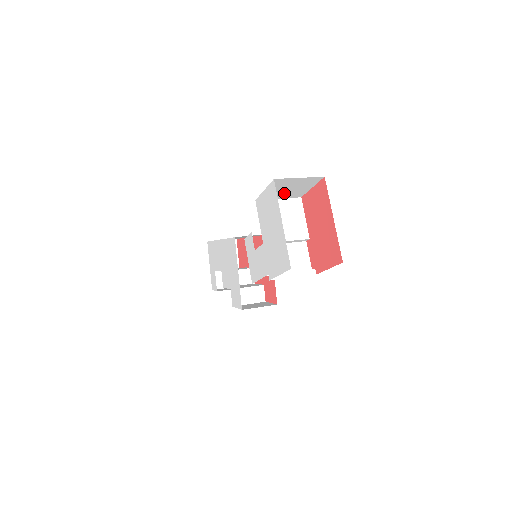
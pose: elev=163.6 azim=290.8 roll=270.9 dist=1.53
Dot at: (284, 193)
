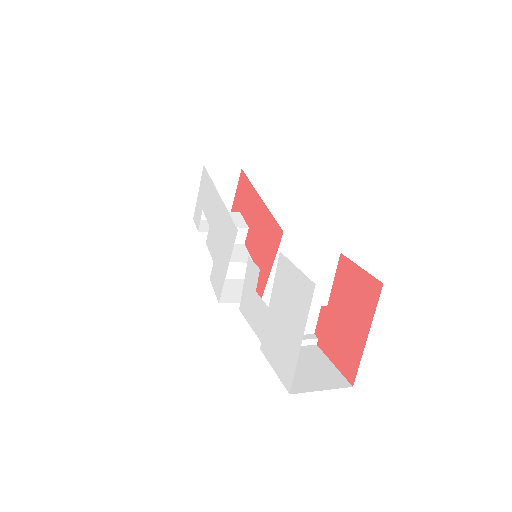
Dot at: occluded
